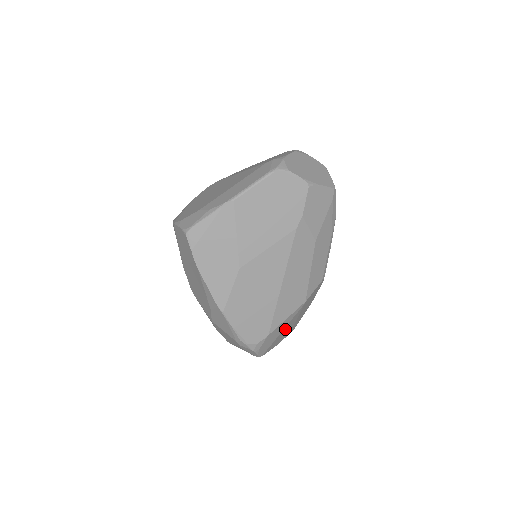
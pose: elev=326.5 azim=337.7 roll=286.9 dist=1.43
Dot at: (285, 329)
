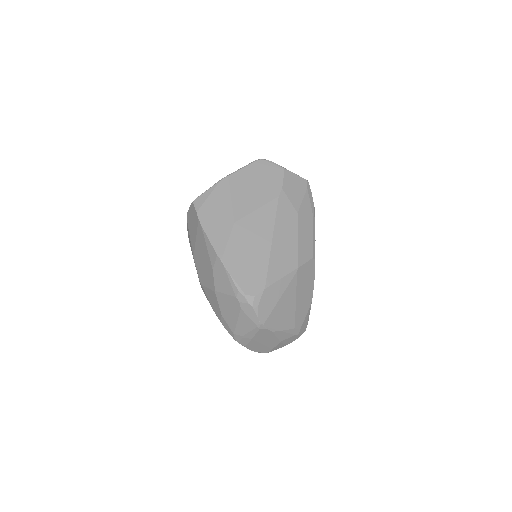
Dot at: (284, 301)
